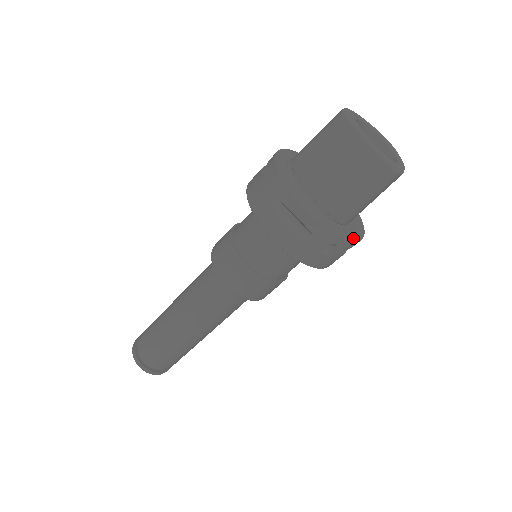
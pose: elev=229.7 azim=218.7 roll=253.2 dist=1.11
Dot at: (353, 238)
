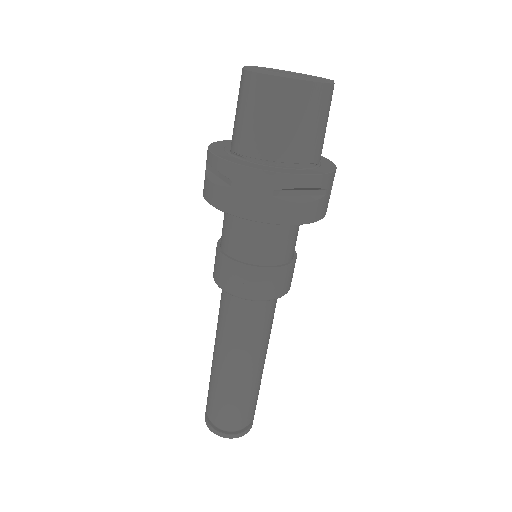
Dot at: (331, 163)
